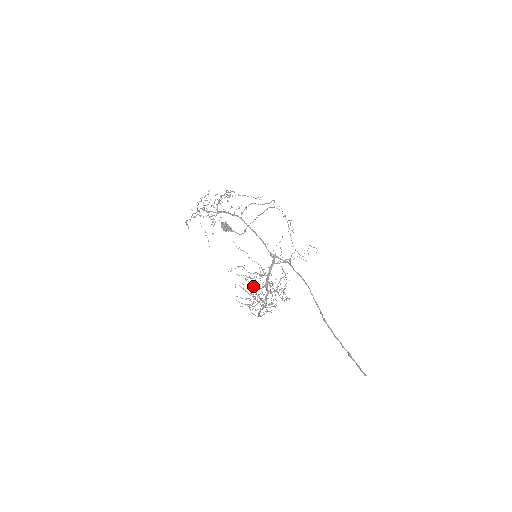
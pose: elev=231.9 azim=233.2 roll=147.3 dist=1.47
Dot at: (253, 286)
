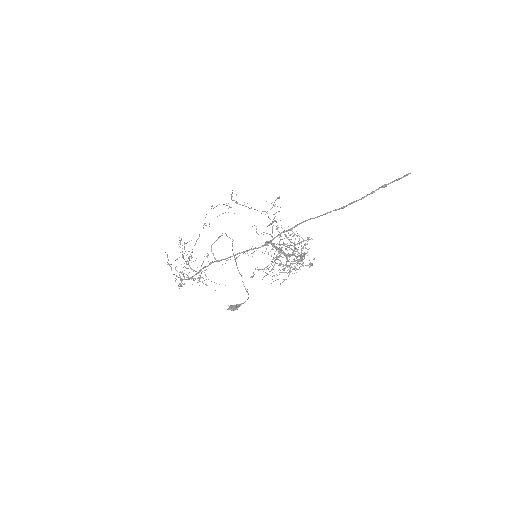
Dot at: occluded
